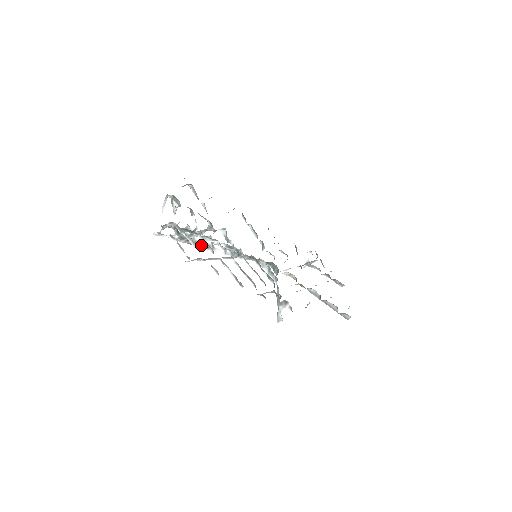
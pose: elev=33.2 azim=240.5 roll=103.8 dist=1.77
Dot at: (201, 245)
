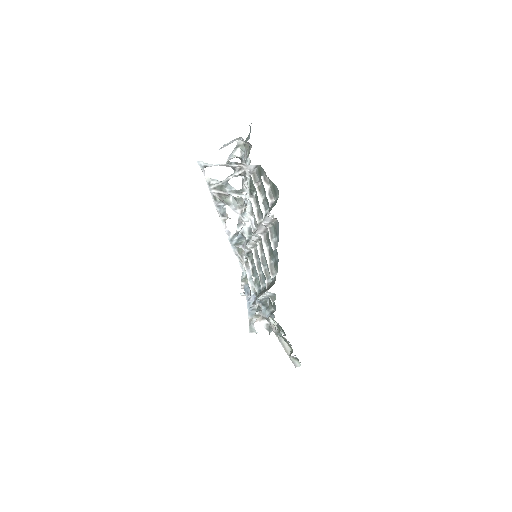
Dot at: (220, 208)
